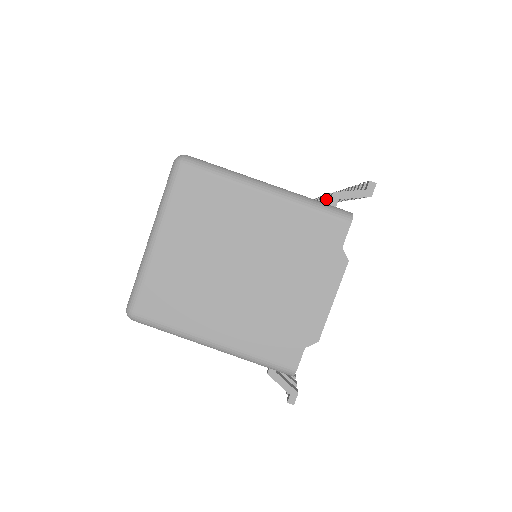
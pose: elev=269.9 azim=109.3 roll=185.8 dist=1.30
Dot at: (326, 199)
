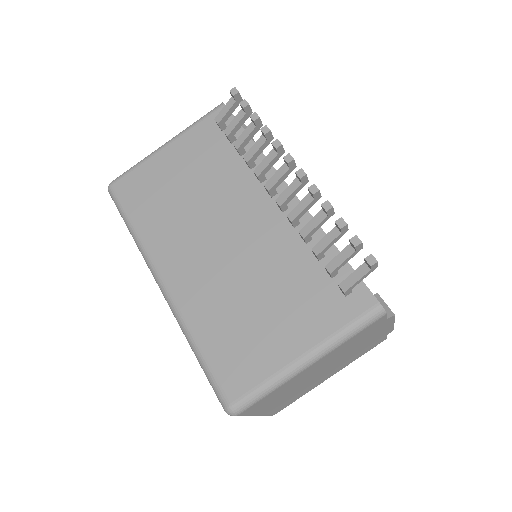
Dot at: (318, 258)
